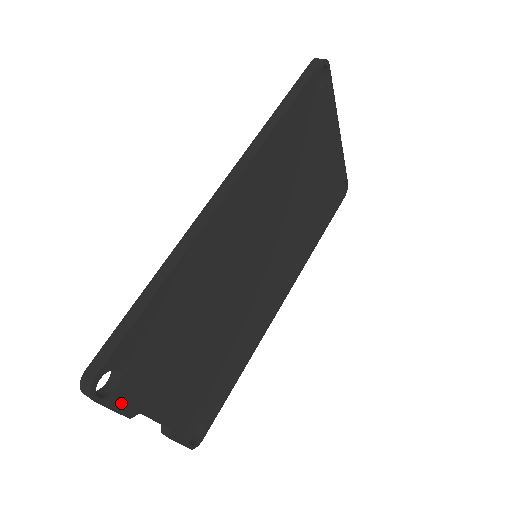
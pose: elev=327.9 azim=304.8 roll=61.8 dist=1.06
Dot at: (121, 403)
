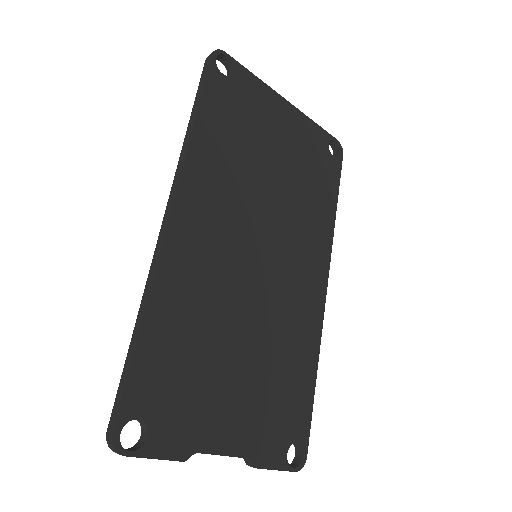
Dot at: (163, 449)
